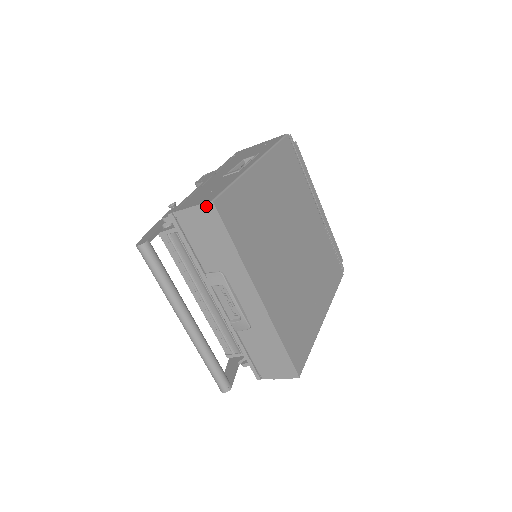
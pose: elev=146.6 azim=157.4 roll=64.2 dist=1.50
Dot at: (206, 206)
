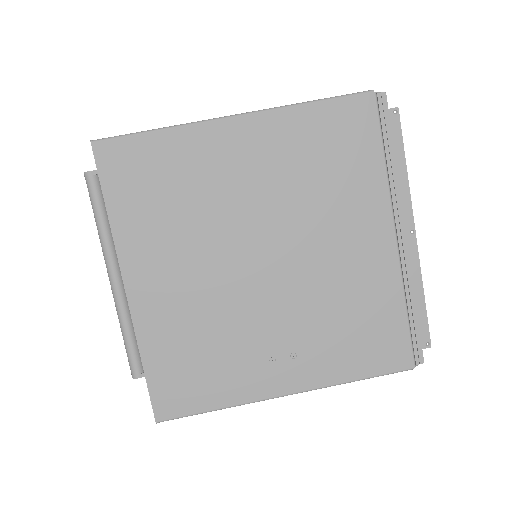
Dot at: occluded
